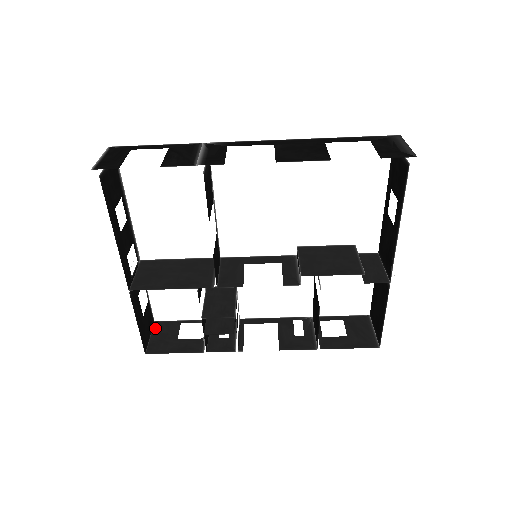
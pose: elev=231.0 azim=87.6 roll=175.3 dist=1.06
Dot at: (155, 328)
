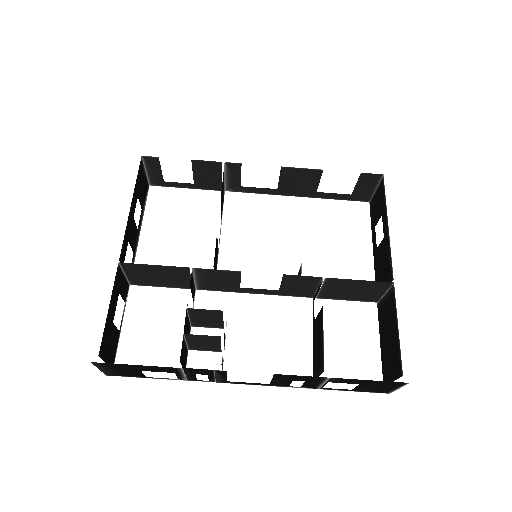
Dot at: occluded
